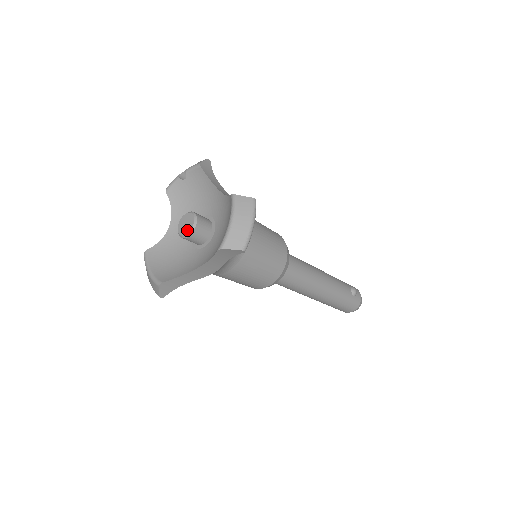
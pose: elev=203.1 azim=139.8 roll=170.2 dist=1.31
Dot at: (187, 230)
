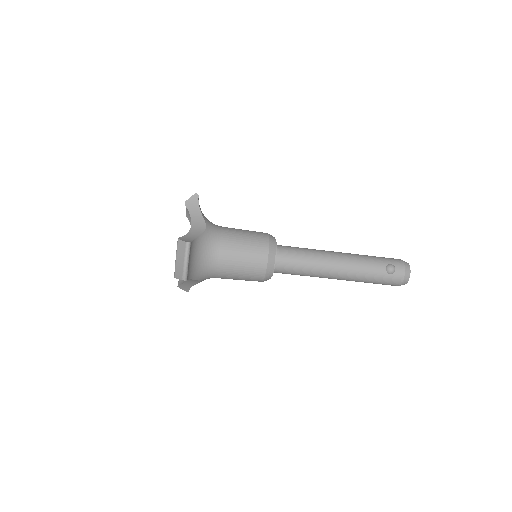
Dot at: occluded
